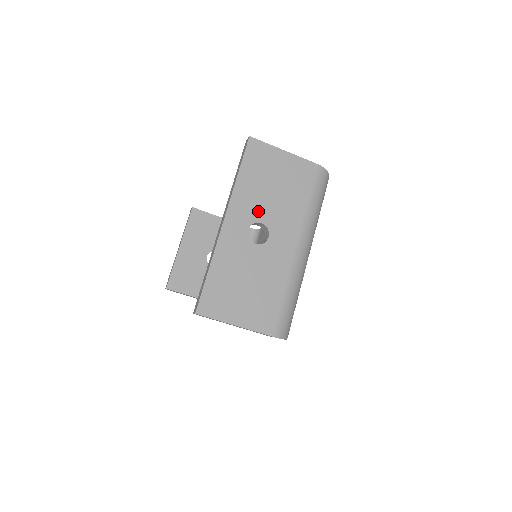
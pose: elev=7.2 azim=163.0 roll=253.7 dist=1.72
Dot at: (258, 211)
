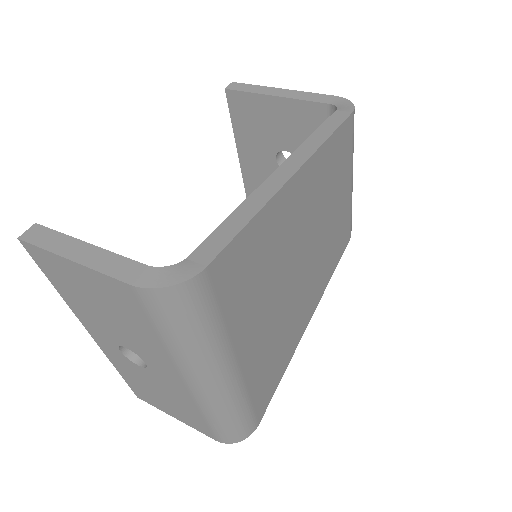
Dot at: (112, 334)
